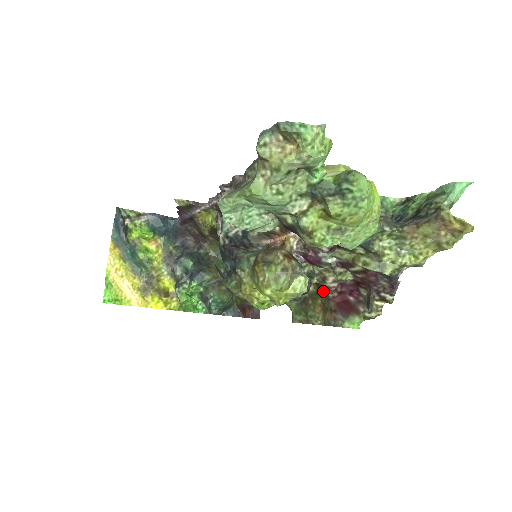
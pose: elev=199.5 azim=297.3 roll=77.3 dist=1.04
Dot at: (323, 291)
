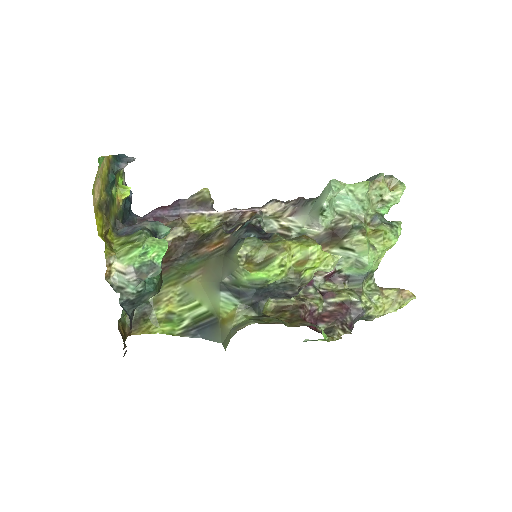
Dot at: (290, 312)
